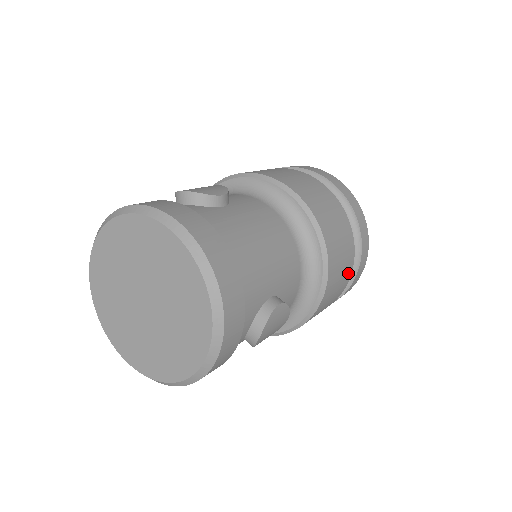
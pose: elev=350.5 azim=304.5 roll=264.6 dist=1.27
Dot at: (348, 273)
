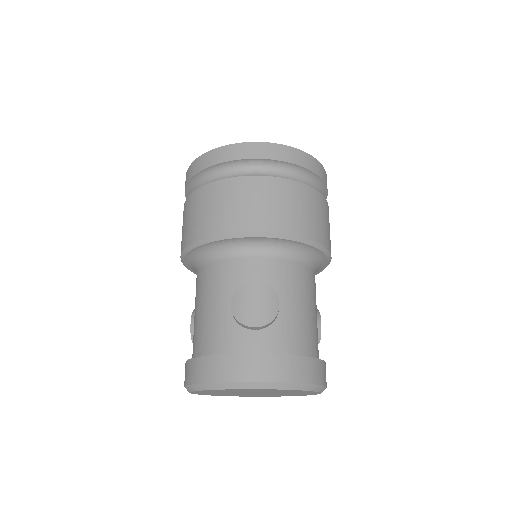
Dot at: occluded
